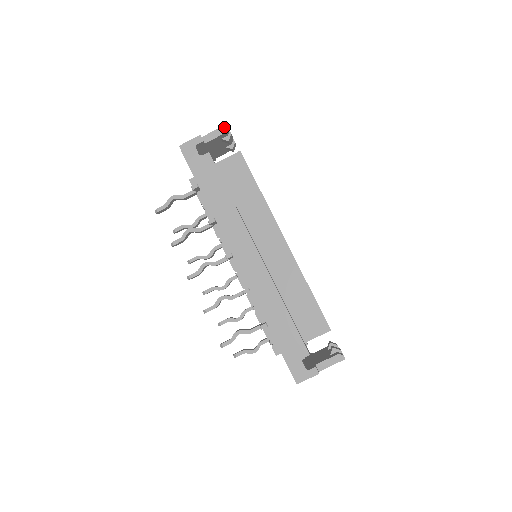
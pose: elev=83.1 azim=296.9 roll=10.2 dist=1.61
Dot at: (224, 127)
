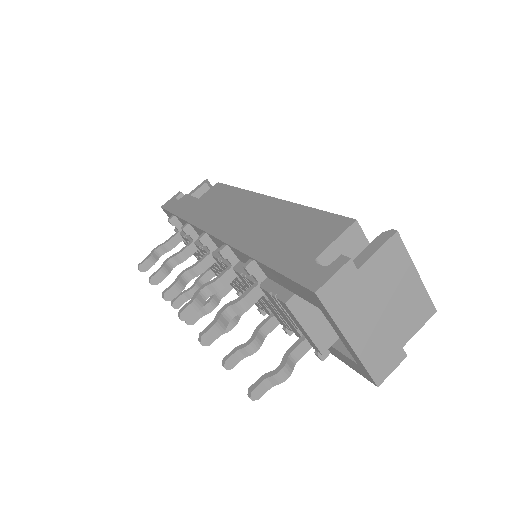
Dot at: (204, 182)
